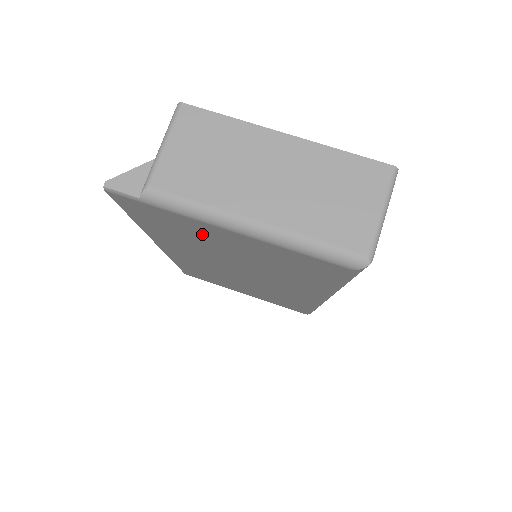
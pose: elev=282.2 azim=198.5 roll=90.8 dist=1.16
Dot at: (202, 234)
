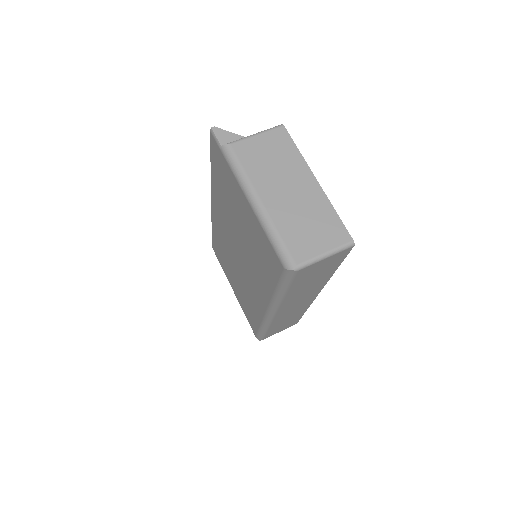
Dot at: (234, 196)
